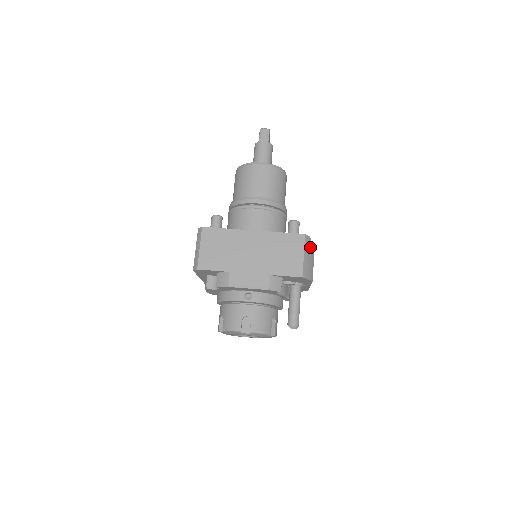
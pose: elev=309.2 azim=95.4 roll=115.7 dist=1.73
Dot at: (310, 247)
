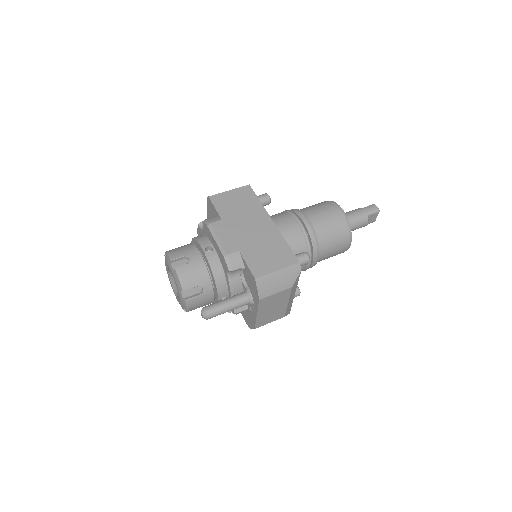
Dot at: (291, 277)
